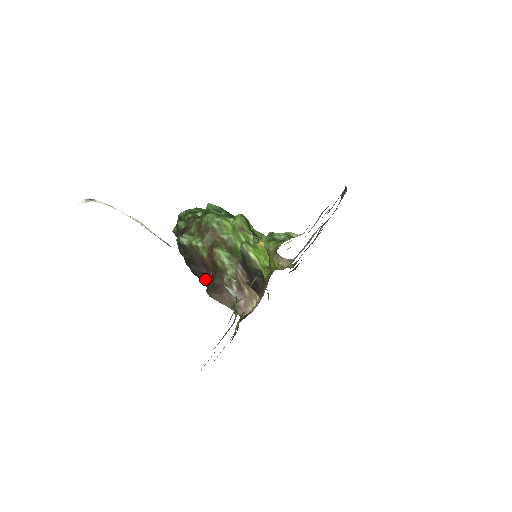
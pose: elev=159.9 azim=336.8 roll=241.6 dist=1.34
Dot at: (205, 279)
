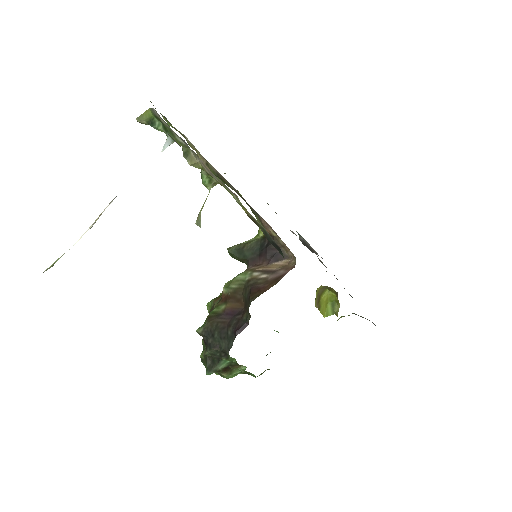
Dot at: (245, 319)
